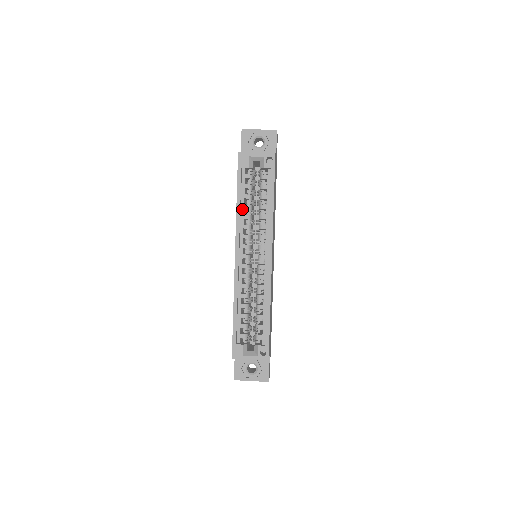
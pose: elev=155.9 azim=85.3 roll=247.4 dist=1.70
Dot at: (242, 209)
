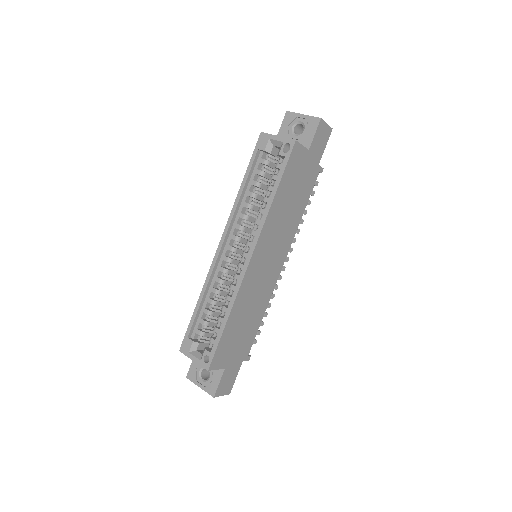
Dot at: (245, 196)
